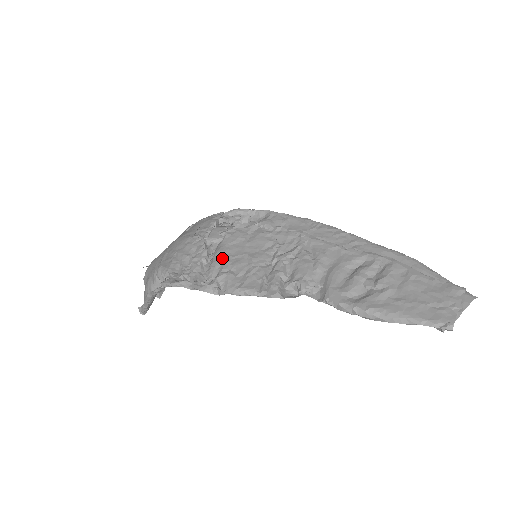
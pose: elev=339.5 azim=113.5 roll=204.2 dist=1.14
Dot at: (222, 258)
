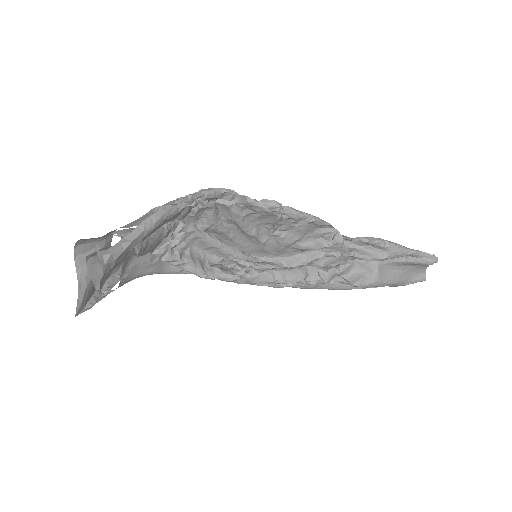
Dot at: occluded
